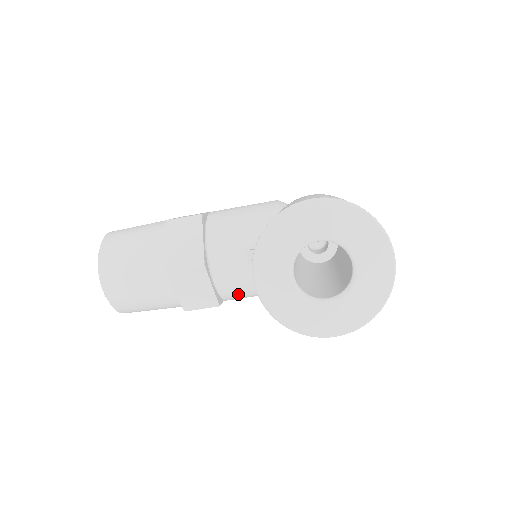
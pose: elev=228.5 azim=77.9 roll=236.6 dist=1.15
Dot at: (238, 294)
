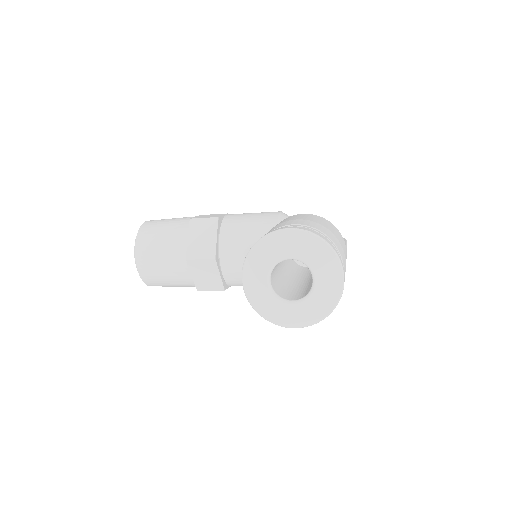
Dot at: (240, 283)
